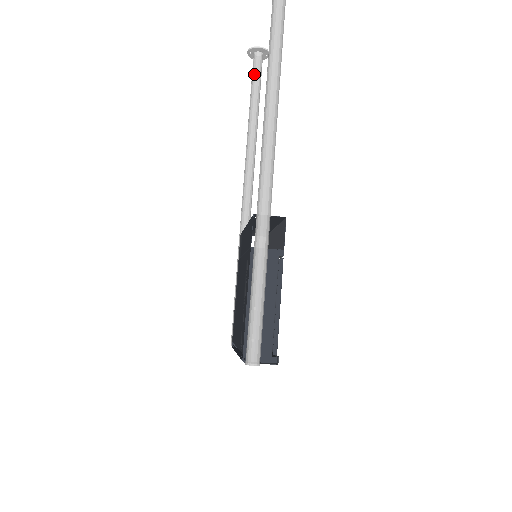
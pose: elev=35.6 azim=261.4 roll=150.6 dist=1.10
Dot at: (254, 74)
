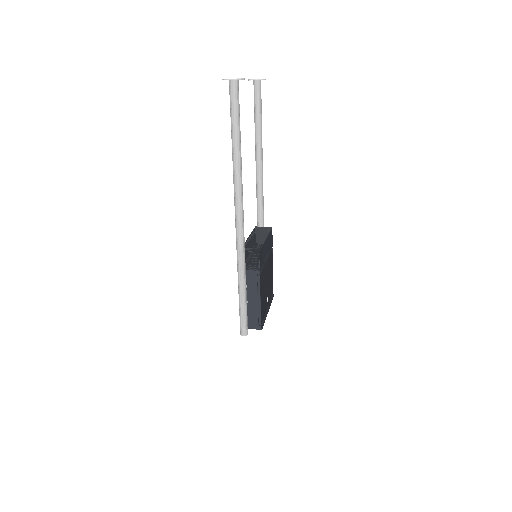
Dot at: (255, 101)
